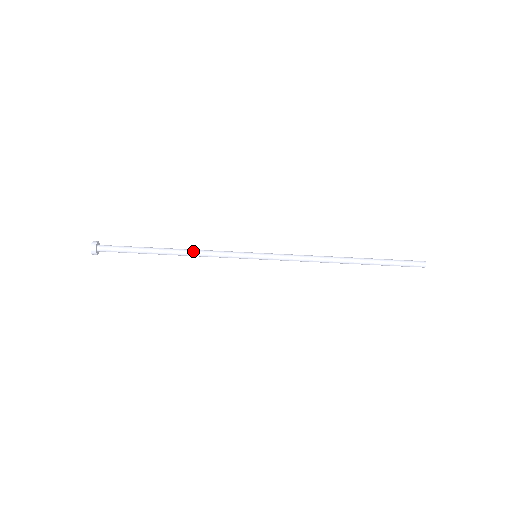
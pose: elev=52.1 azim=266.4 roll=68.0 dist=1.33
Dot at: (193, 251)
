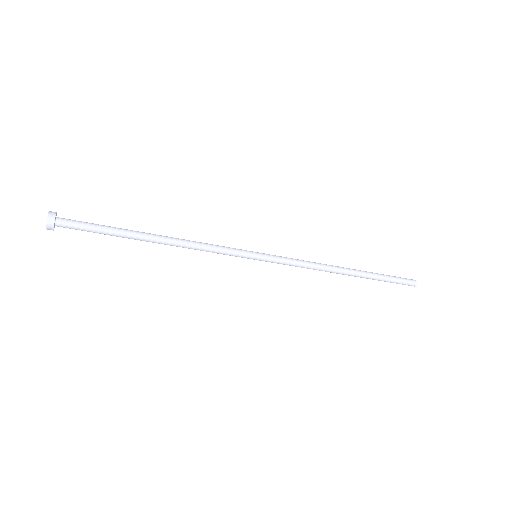
Dot at: (184, 245)
